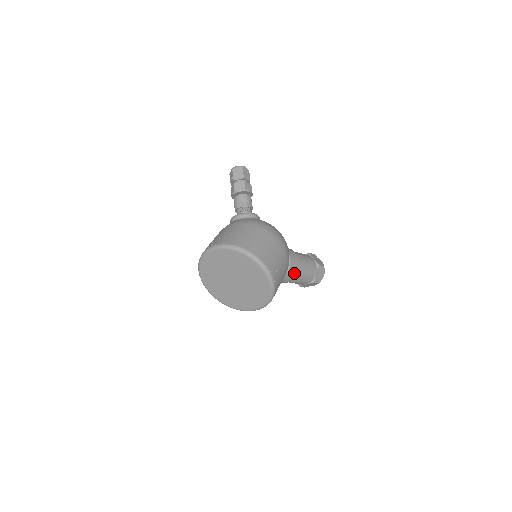
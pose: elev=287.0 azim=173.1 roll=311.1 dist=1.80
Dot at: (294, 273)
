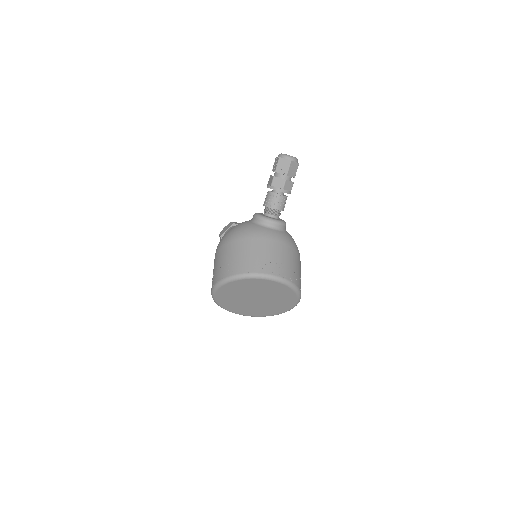
Dot at: occluded
